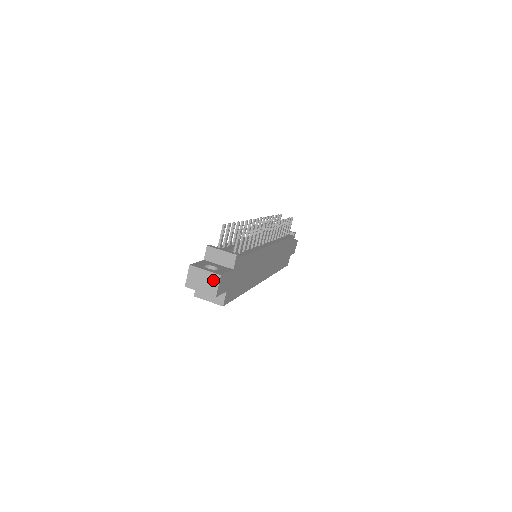
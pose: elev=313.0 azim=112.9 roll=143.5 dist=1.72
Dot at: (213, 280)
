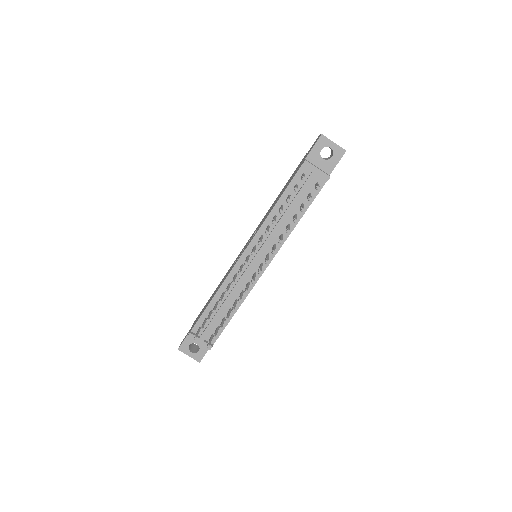
Dot at: occluded
